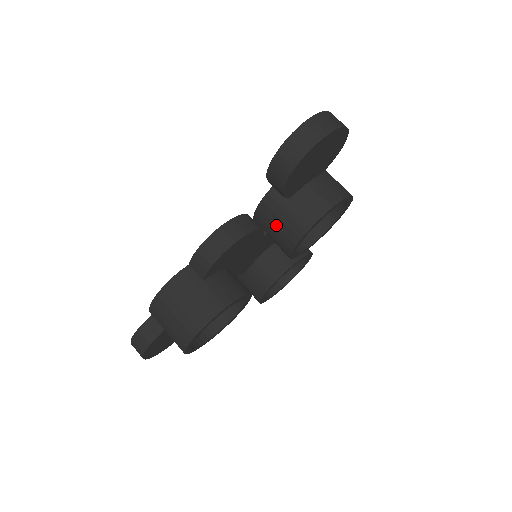
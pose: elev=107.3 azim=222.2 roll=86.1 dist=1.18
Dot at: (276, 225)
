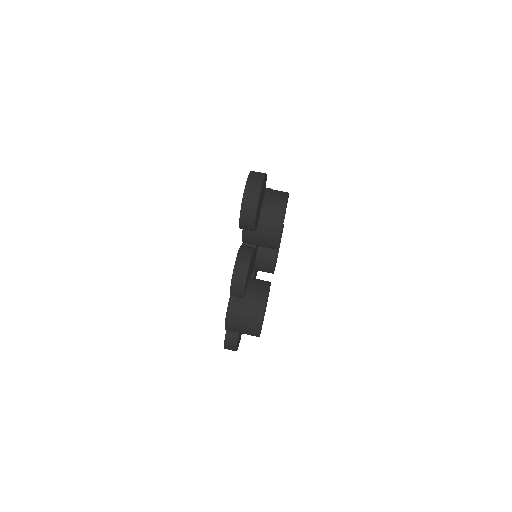
Dot at: (259, 241)
